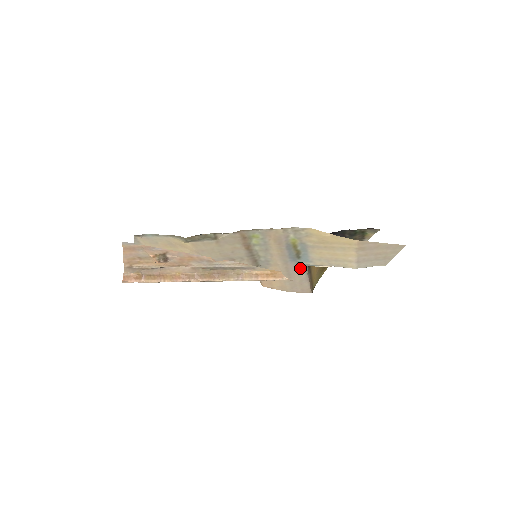
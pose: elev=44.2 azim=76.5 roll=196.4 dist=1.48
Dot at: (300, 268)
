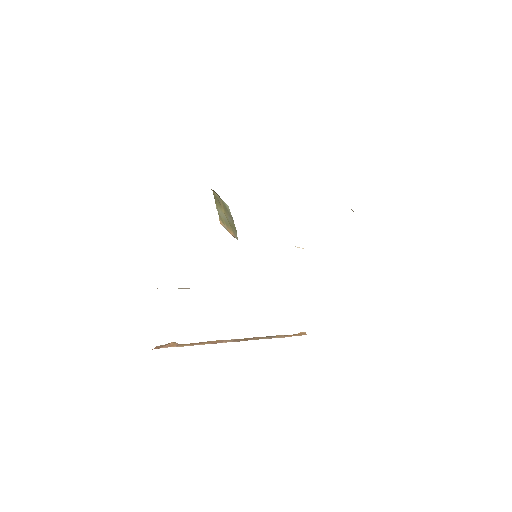
Dot at: occluded
